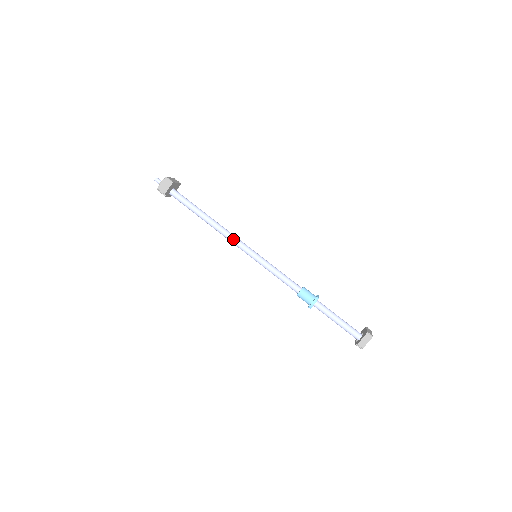
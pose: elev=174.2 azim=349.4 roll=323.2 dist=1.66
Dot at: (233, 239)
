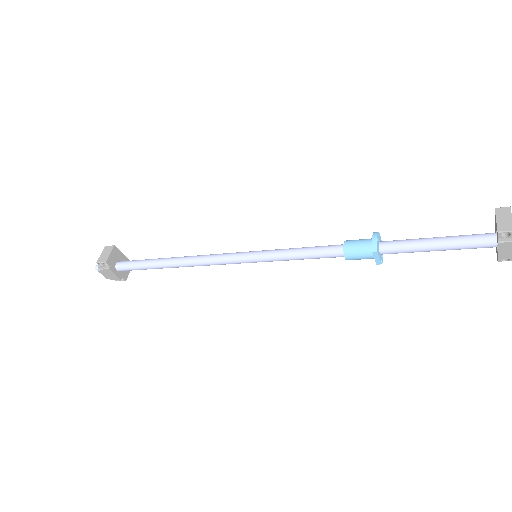
Dot at: (214, 256)
